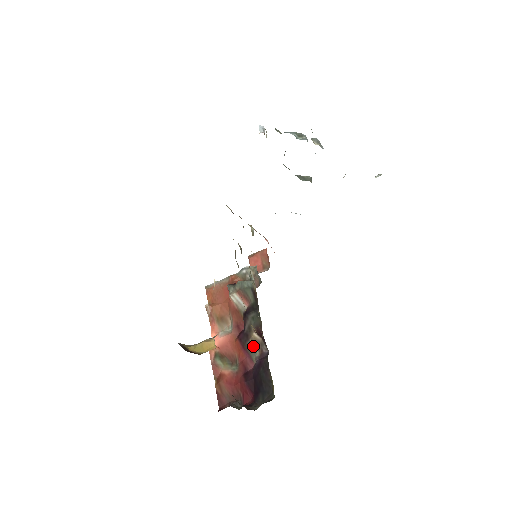
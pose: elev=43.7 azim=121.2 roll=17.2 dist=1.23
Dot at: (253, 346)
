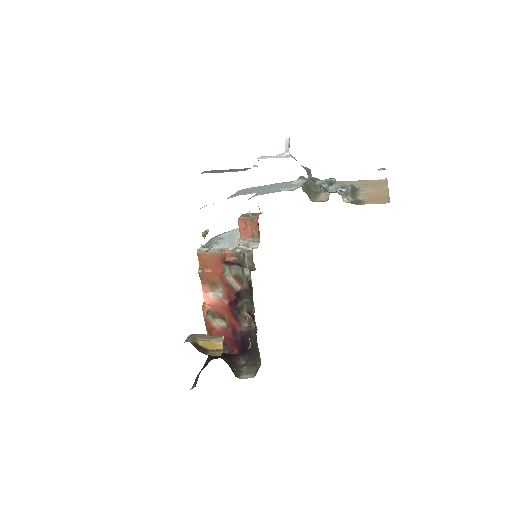
Dot at: (243, 319)
